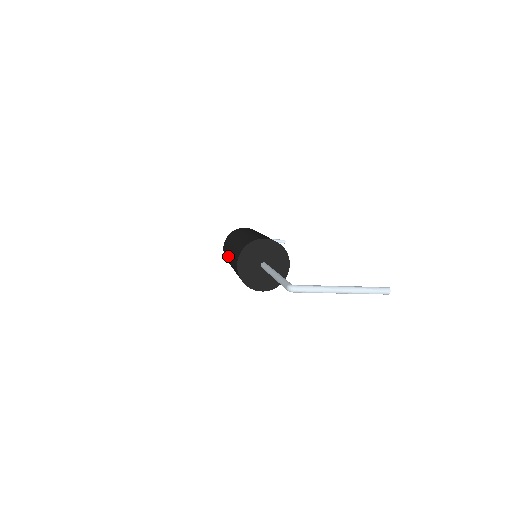
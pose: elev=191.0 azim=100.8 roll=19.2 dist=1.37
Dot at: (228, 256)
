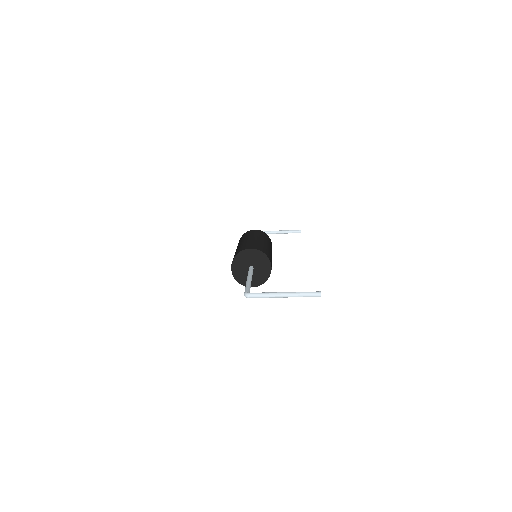
Dot at: occluded
